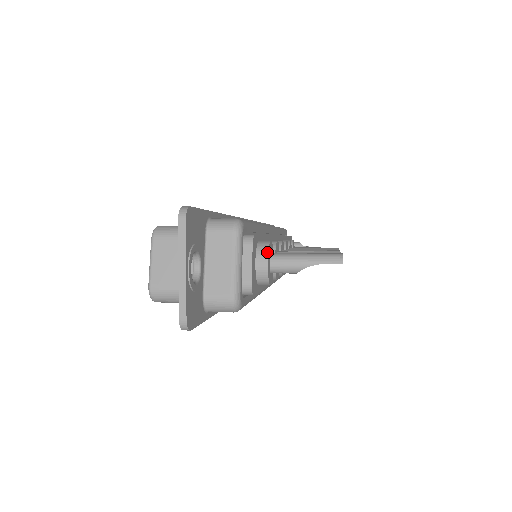
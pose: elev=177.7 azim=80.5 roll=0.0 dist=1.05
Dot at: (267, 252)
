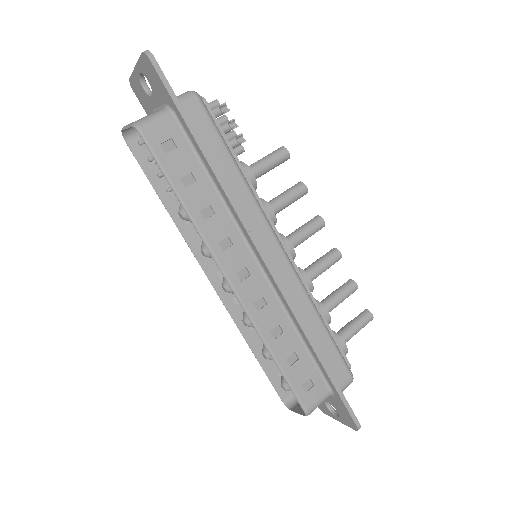
Dot at: occluded
